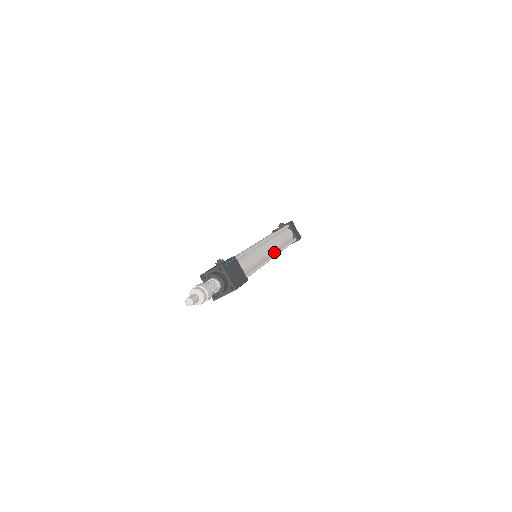
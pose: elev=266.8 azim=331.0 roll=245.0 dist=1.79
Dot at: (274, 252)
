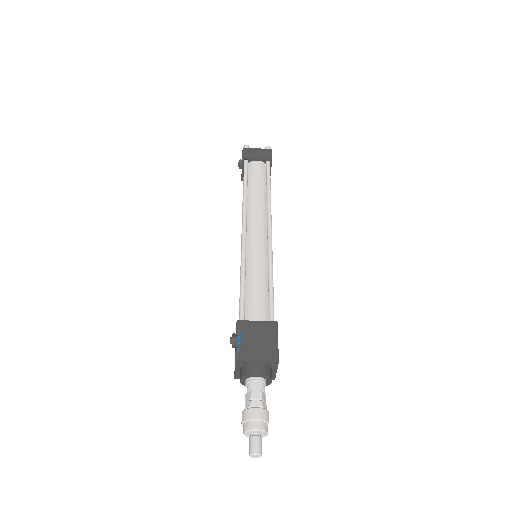
Dot at: (266, 222)
